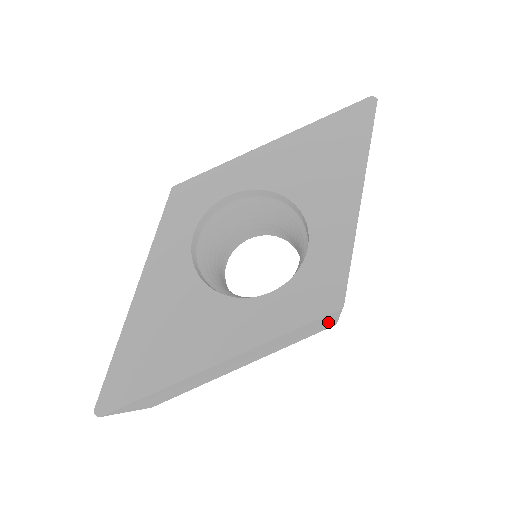
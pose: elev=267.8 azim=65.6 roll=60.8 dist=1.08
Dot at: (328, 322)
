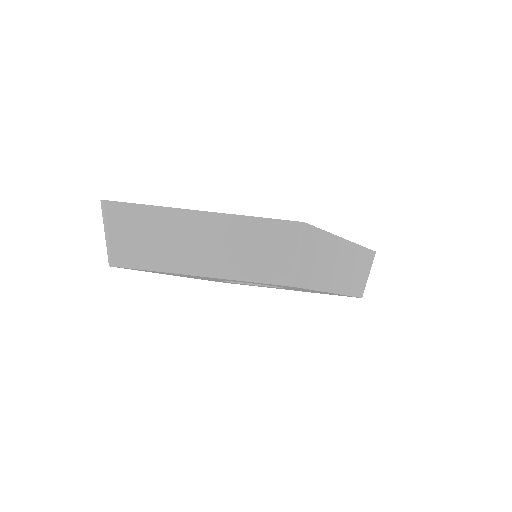
Dot at: (288, 255)
